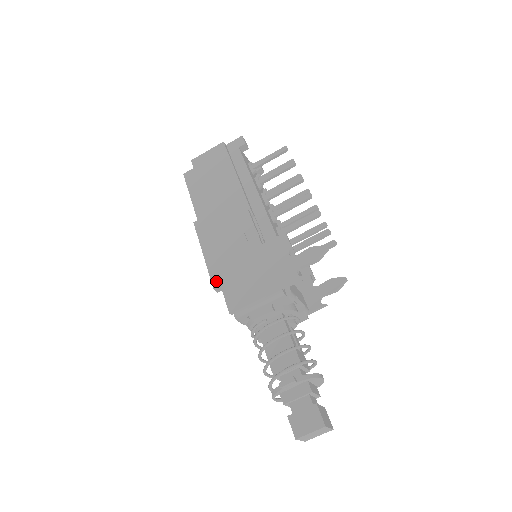
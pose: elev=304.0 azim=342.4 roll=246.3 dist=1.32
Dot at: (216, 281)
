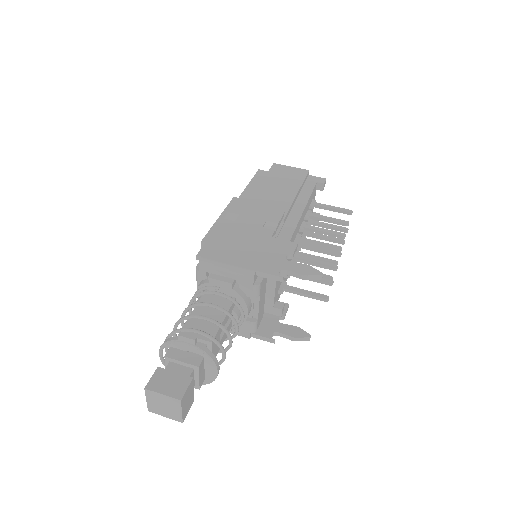
Dot at: occluded
